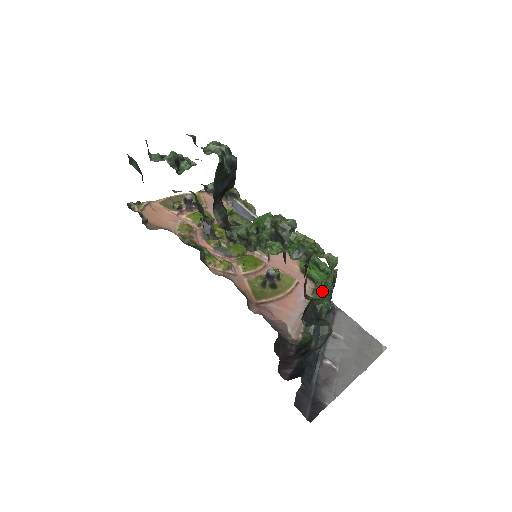
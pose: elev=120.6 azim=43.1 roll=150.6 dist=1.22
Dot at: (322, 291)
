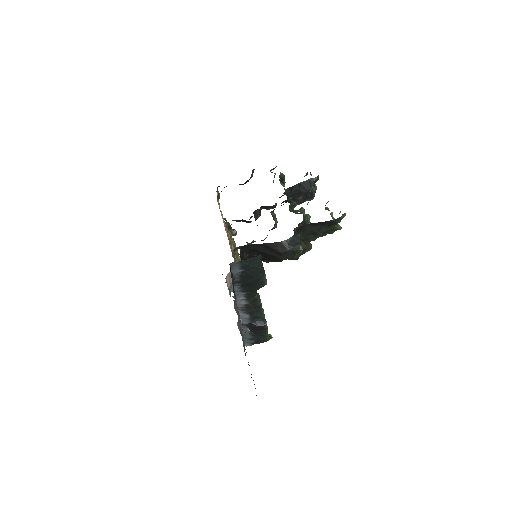
Dot at: occluded
